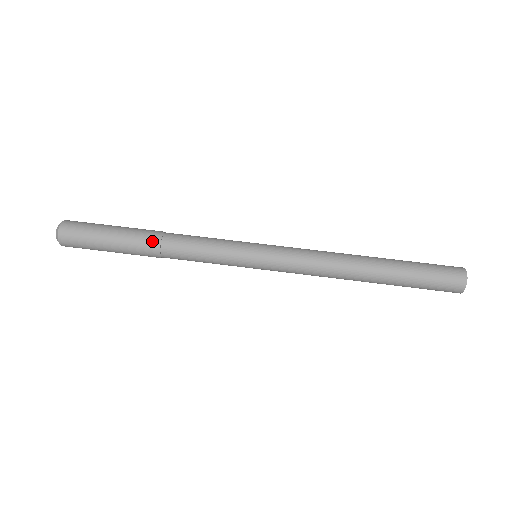
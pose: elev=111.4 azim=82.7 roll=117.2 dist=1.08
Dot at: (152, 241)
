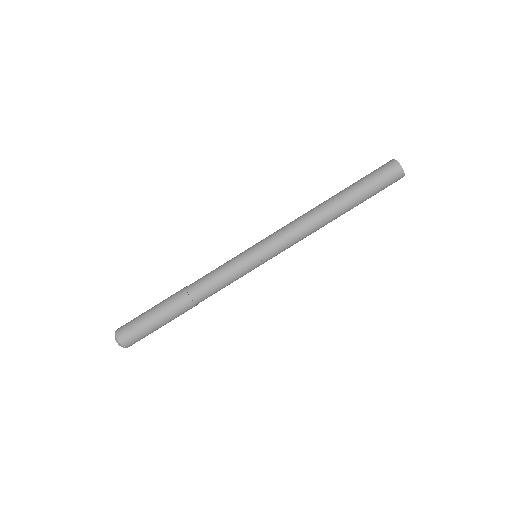
Dot at: (188, 306)
